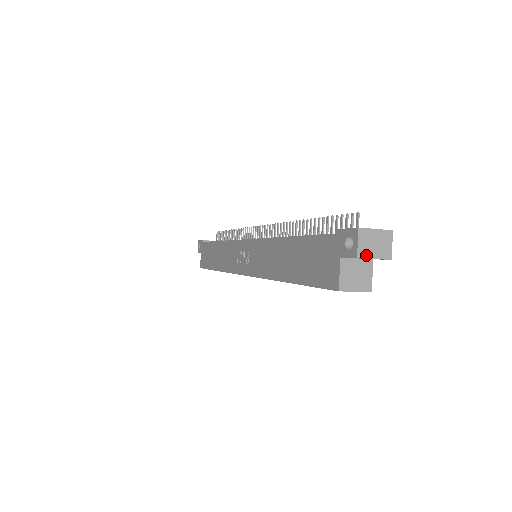
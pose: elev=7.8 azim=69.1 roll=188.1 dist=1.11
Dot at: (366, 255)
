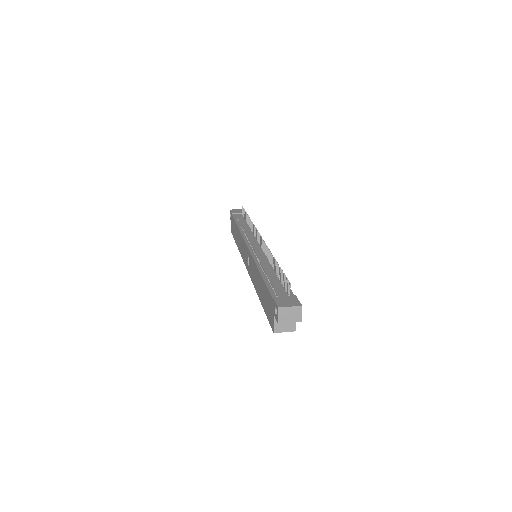
Dot at: (284, 321)
